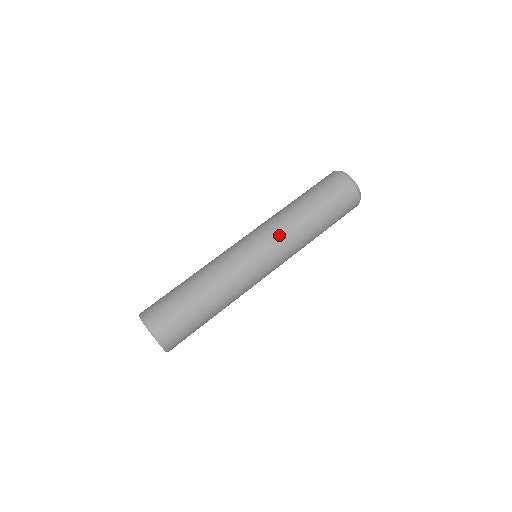
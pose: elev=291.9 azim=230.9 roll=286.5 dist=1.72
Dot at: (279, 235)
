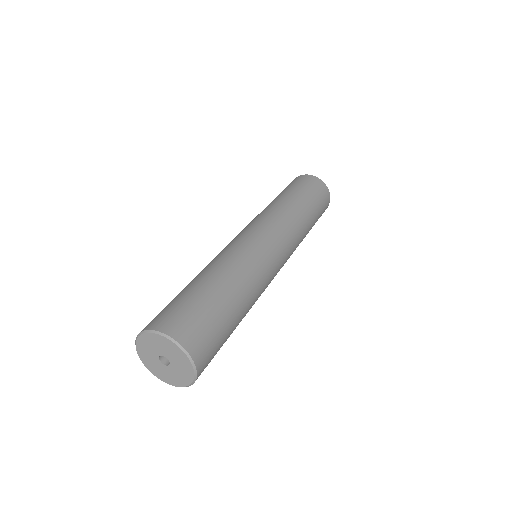
Dot at: (291, 235)
